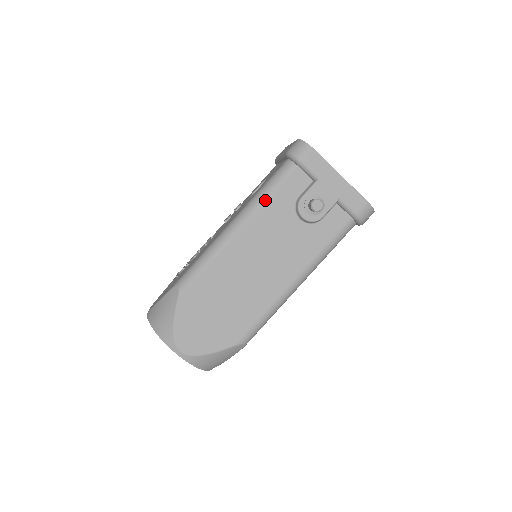
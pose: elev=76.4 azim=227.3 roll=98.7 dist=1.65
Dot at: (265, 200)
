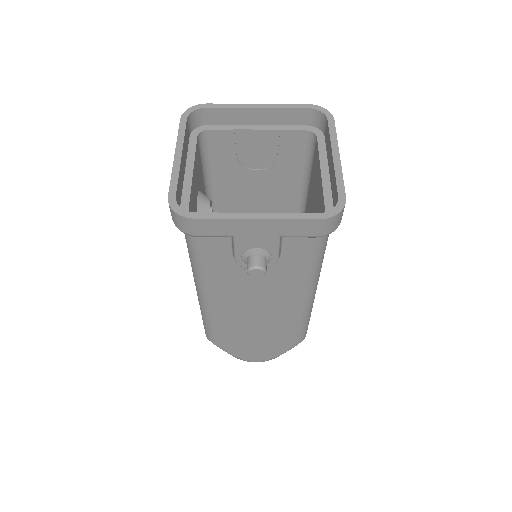
Dot at: (202, 273)
